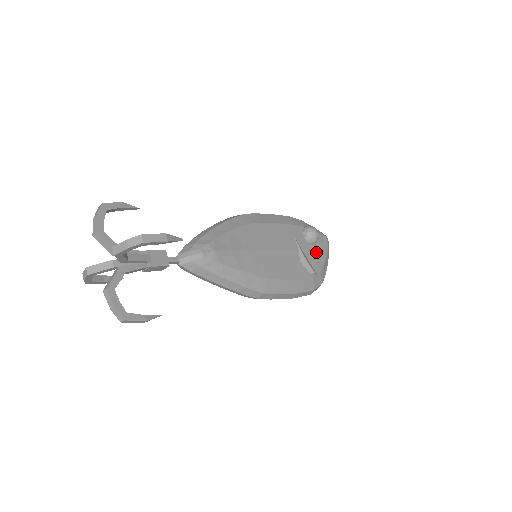
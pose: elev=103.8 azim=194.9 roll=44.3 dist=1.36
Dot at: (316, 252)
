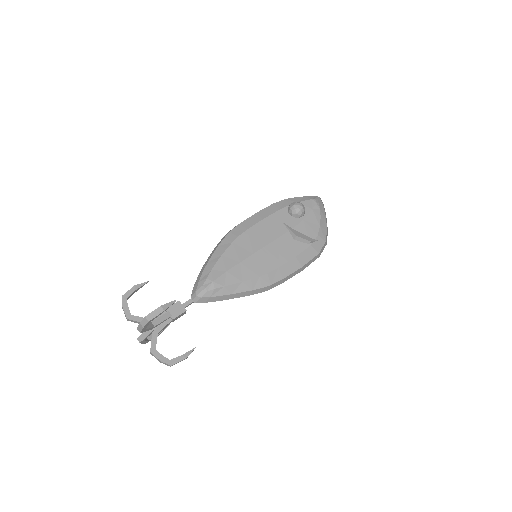
Dot at: (308, 221)
